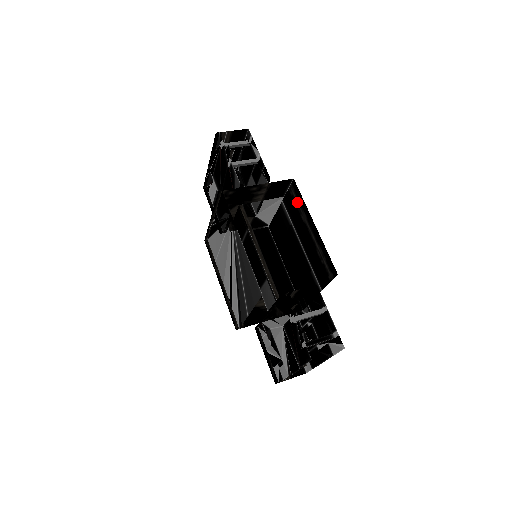
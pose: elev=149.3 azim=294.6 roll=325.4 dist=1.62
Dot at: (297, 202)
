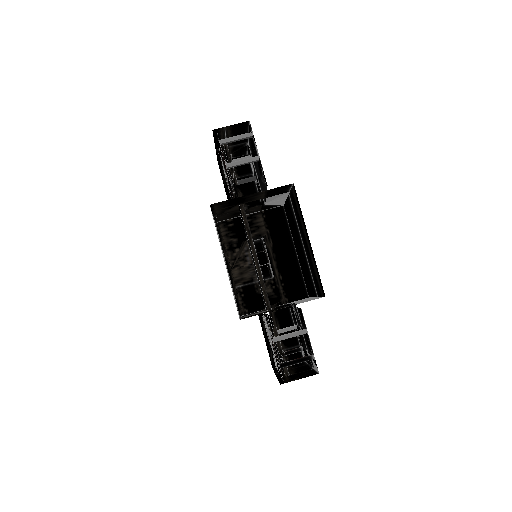
Dot at: (297, 207)
